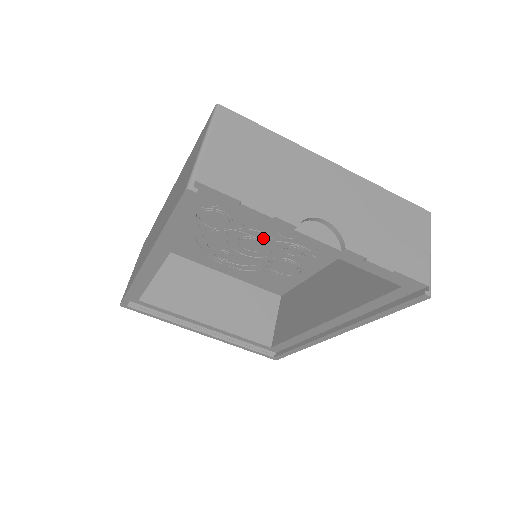
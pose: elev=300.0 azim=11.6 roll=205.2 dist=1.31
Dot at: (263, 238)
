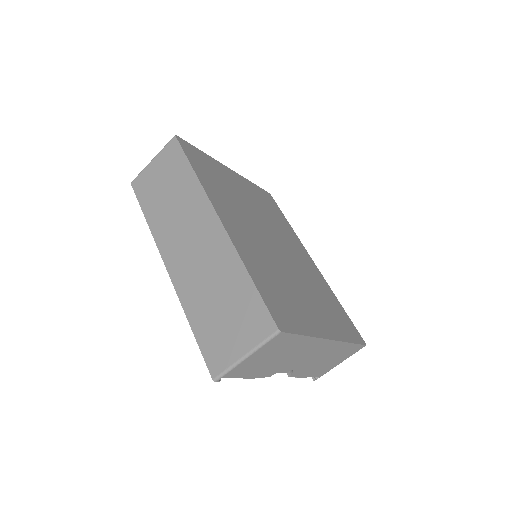
Dot at: occluded
